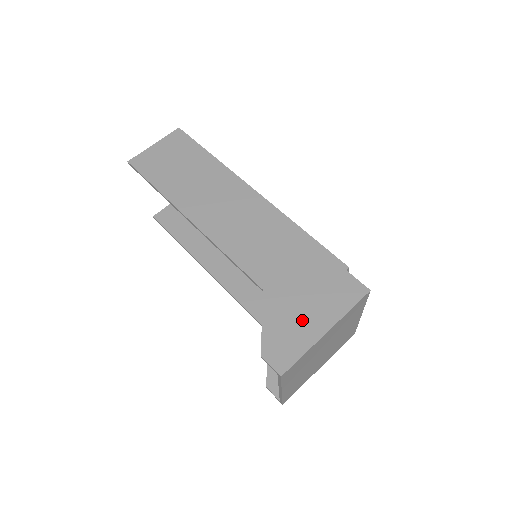
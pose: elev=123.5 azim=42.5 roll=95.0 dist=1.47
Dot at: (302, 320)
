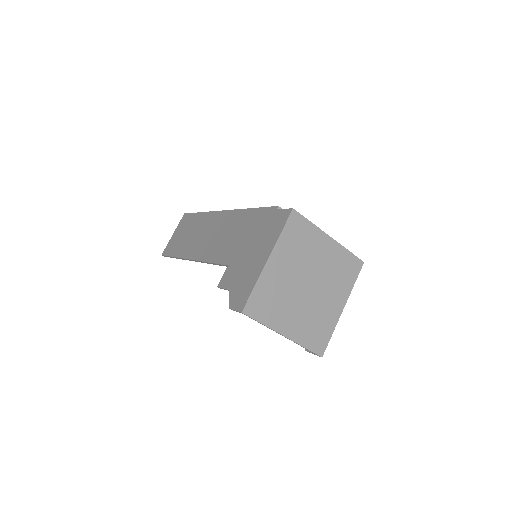
Dot at: (252, 265)
